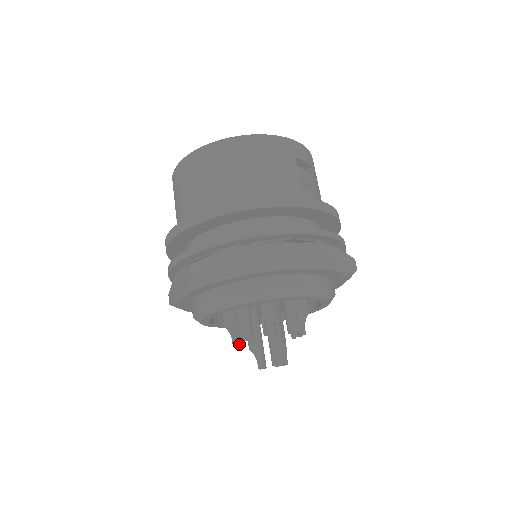
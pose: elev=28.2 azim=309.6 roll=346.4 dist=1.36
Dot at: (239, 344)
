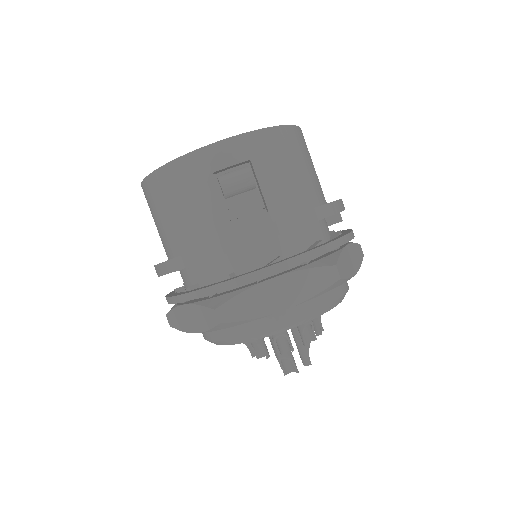
Dot at: occluded
